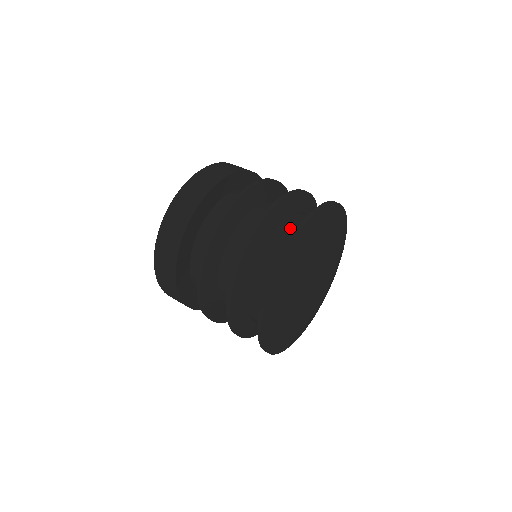
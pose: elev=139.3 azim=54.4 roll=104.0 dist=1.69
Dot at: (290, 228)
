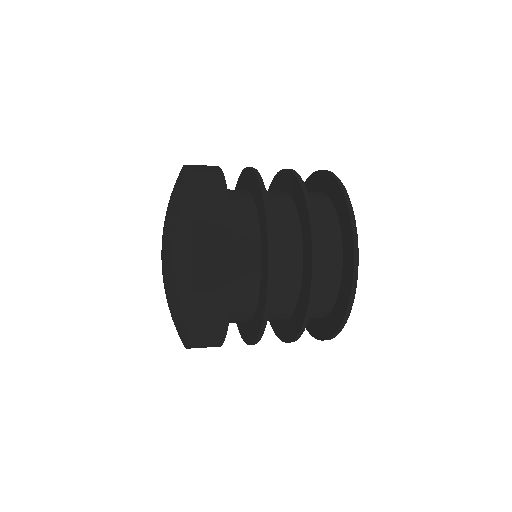
Dot at: (319, 214)
